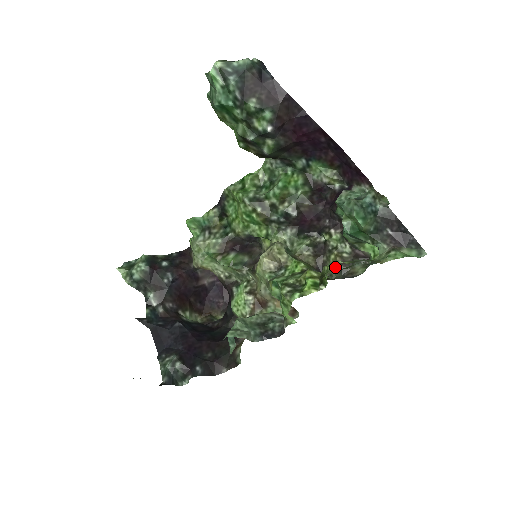
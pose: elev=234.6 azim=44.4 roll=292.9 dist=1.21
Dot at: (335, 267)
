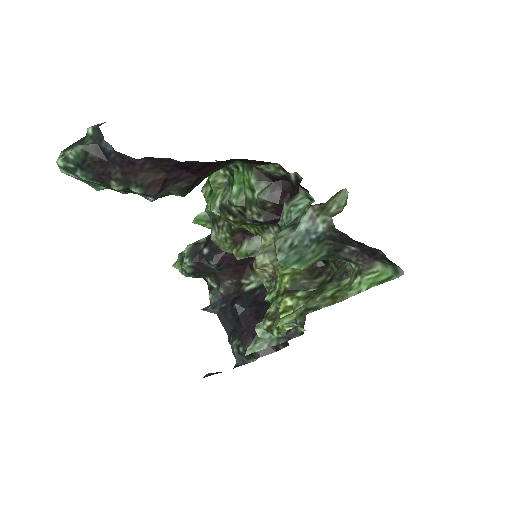
Dot at: (306, 295)
